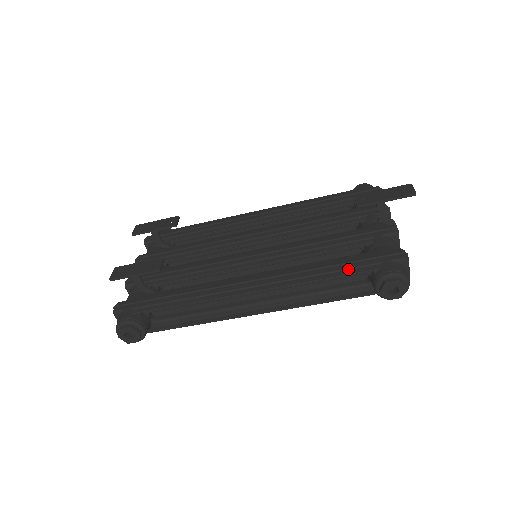
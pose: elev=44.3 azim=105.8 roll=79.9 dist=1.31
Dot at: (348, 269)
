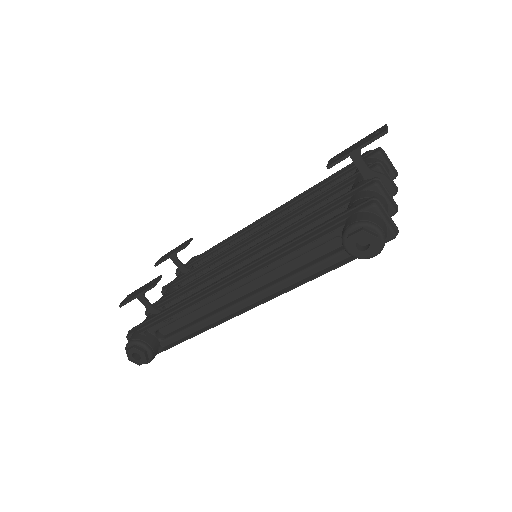
Dot at: (314, 236)
